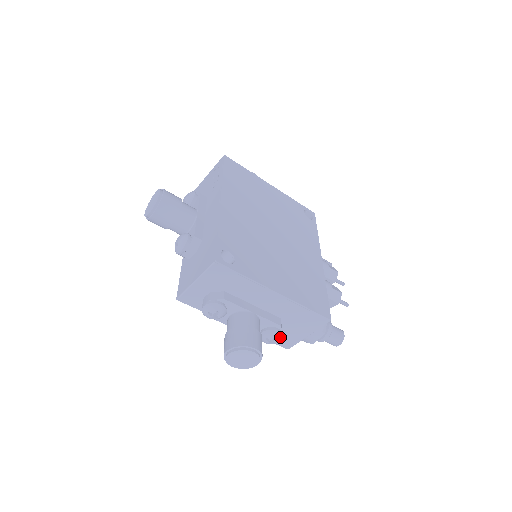
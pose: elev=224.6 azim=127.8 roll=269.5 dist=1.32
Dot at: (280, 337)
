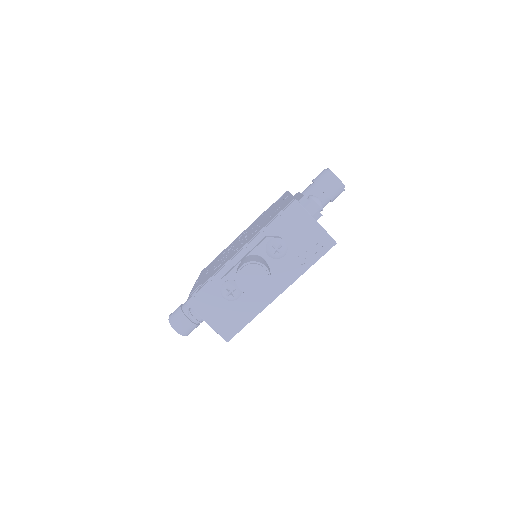
Dot at: occluded
